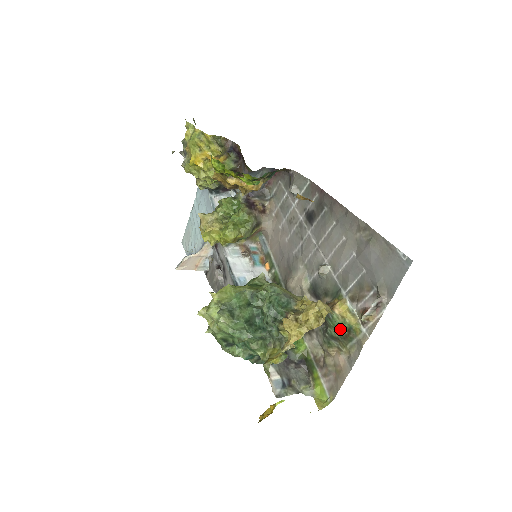
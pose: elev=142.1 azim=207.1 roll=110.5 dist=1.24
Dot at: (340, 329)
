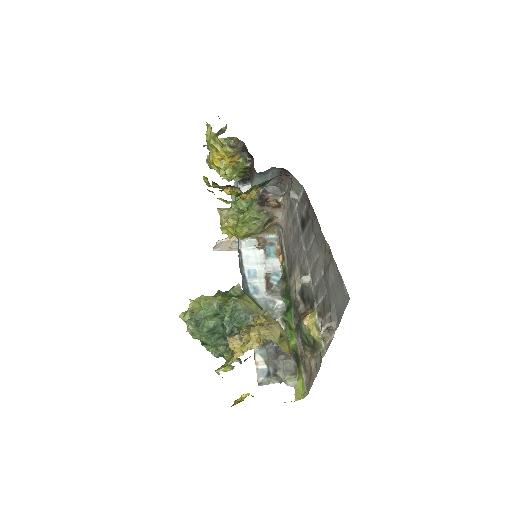
Dot at: (307, 339)
